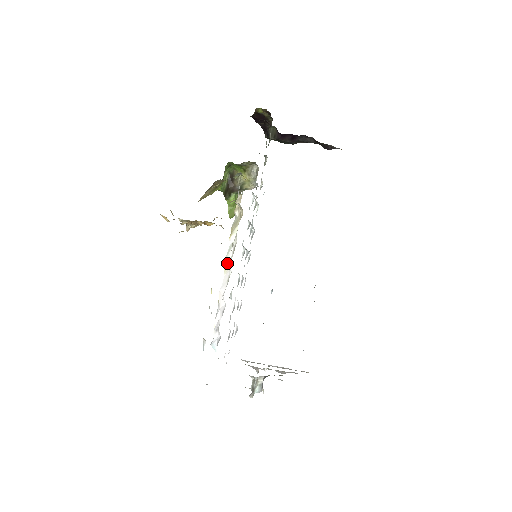
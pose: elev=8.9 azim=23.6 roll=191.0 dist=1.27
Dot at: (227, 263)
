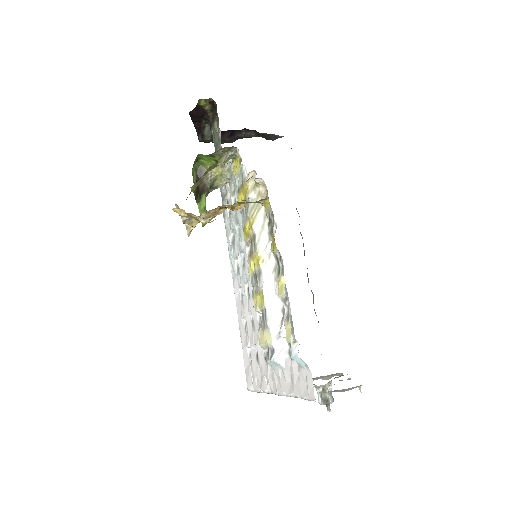
Dot at: (261, 255)
